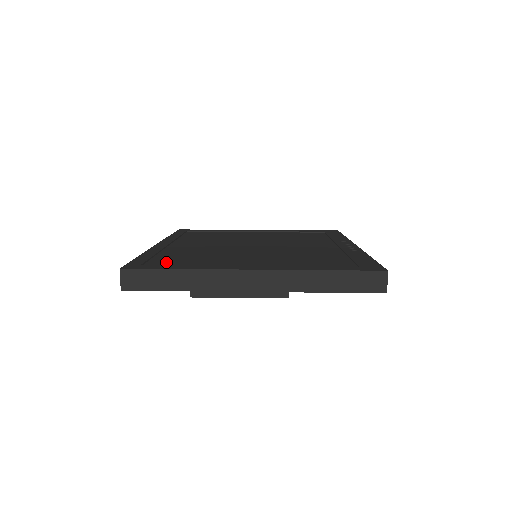
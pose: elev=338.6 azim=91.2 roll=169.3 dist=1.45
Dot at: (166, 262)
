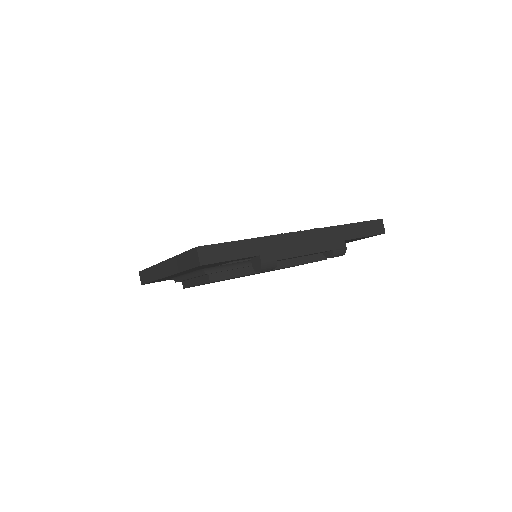
Dot at: occluded
